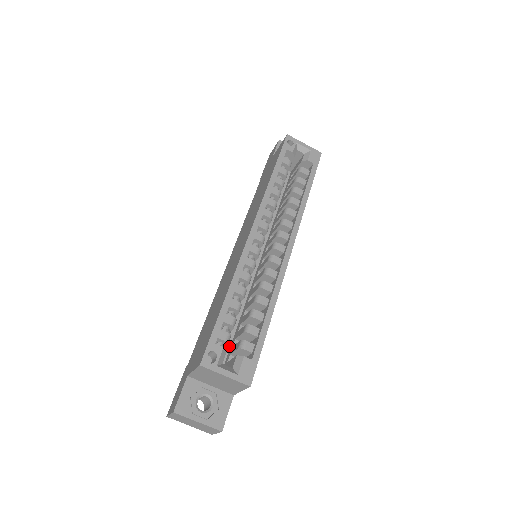
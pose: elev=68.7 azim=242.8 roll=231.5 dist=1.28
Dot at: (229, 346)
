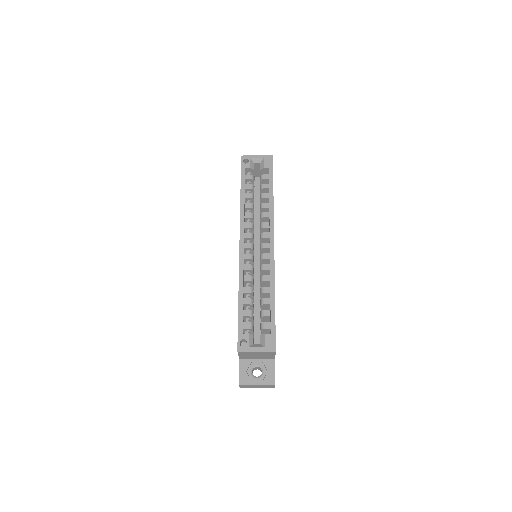
Dot at: occluded
